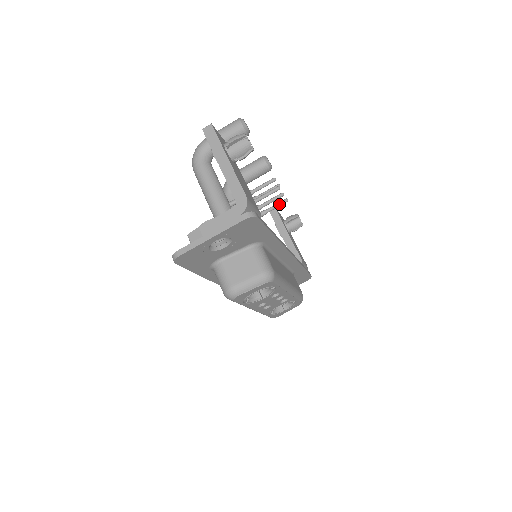
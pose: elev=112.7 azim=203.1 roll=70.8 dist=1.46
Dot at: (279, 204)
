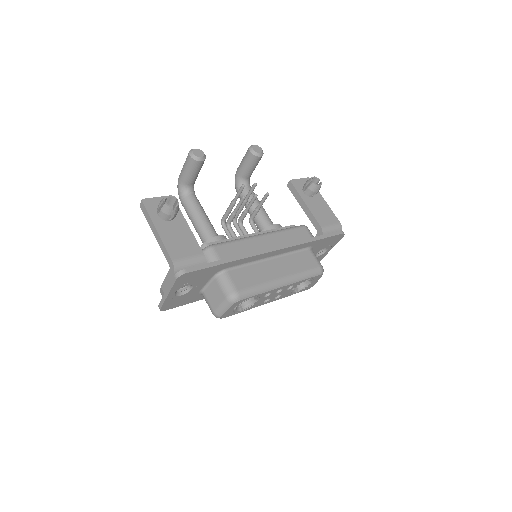
Dot at: (263, 199)
